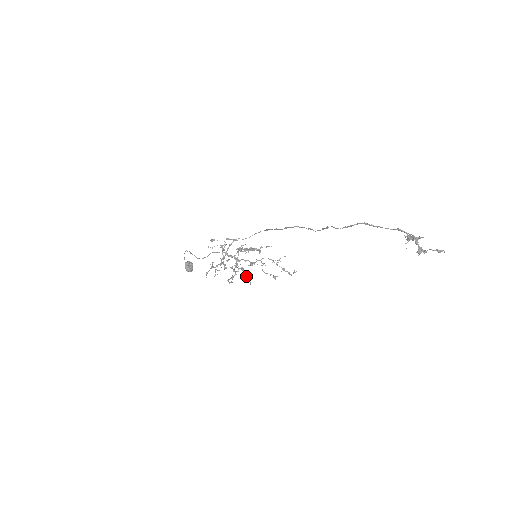
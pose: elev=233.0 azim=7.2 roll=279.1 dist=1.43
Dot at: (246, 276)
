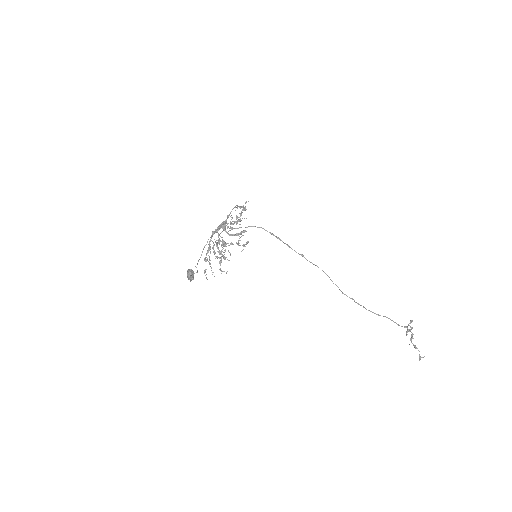
Dot at: occluded
